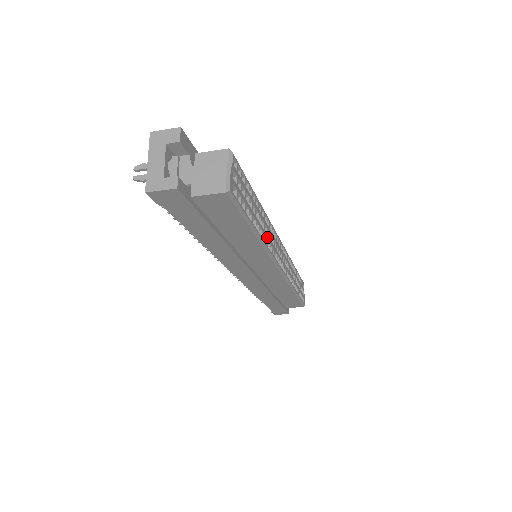
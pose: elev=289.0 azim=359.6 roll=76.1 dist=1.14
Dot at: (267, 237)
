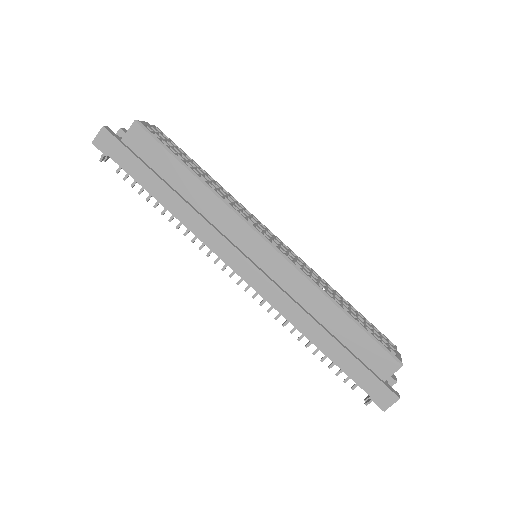
Dot at: (225, 197)
